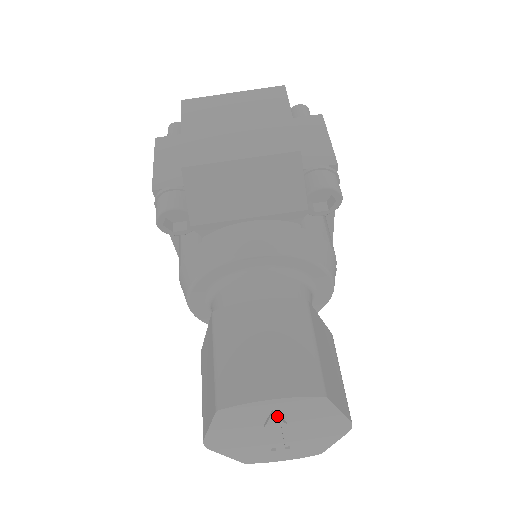
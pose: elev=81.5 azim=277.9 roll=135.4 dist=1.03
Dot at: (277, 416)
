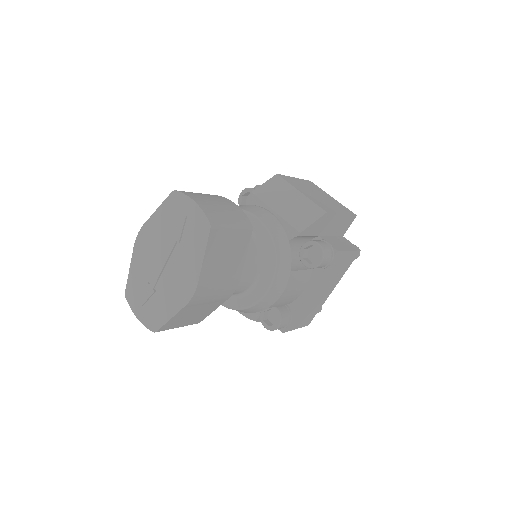
Dot at: (184, 225)
